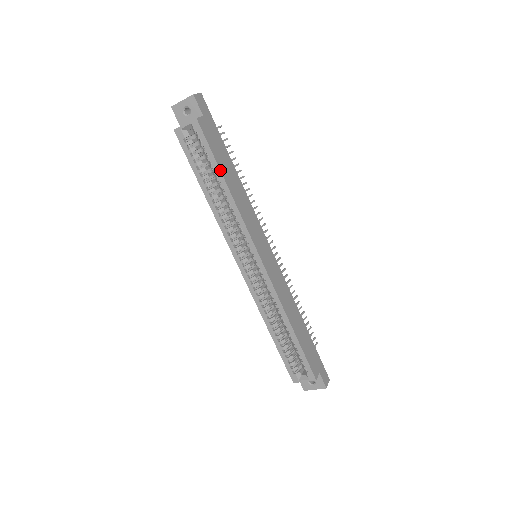
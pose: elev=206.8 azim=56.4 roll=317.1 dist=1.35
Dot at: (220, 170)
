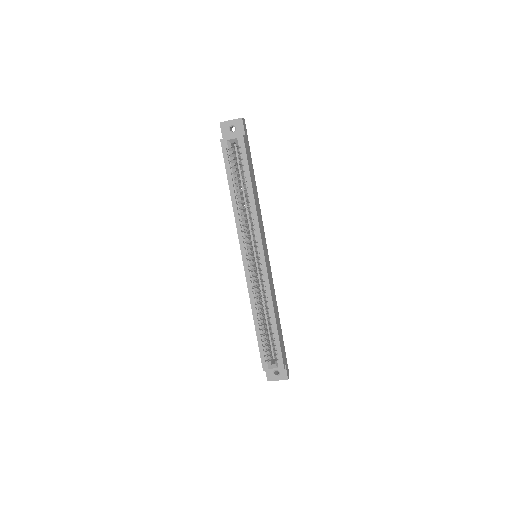
Dot at: (251, 179)
